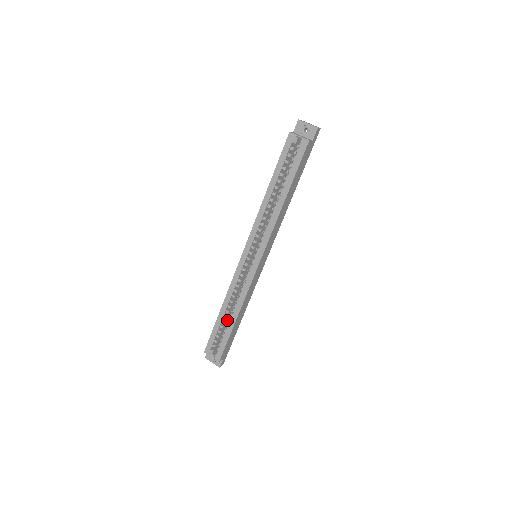
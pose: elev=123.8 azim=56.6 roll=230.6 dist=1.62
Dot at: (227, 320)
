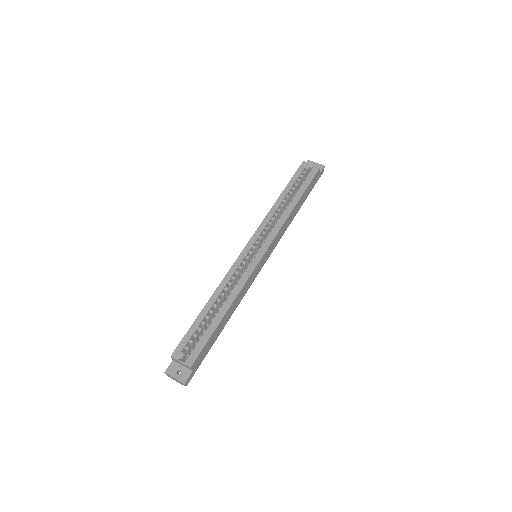
Dot at: (209, 320)
